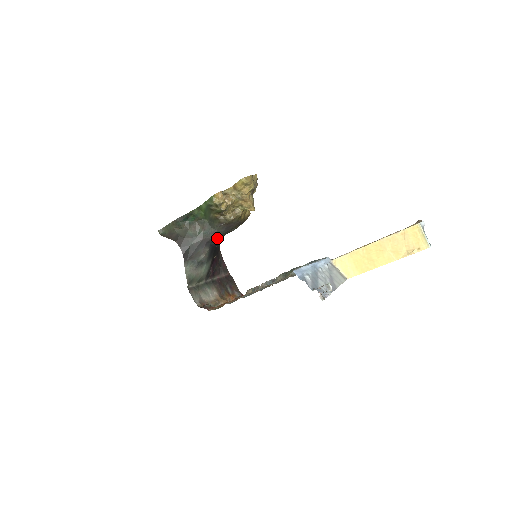
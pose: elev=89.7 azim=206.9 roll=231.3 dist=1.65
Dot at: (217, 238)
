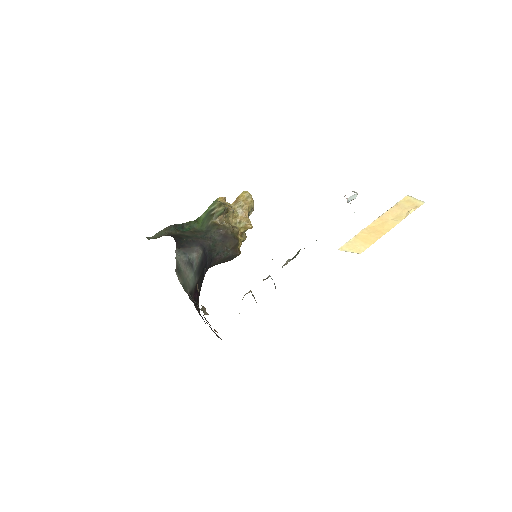
Dot at: (211, 248)
